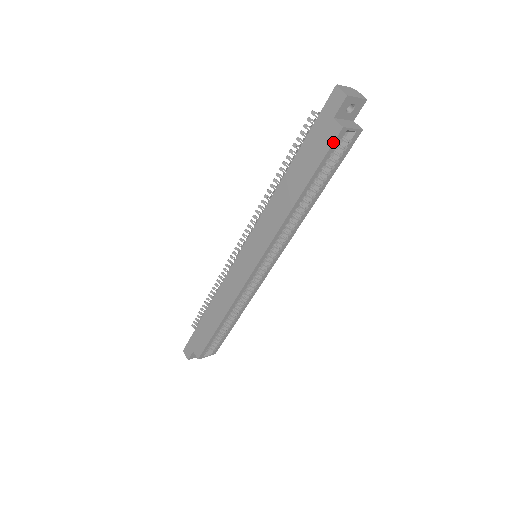
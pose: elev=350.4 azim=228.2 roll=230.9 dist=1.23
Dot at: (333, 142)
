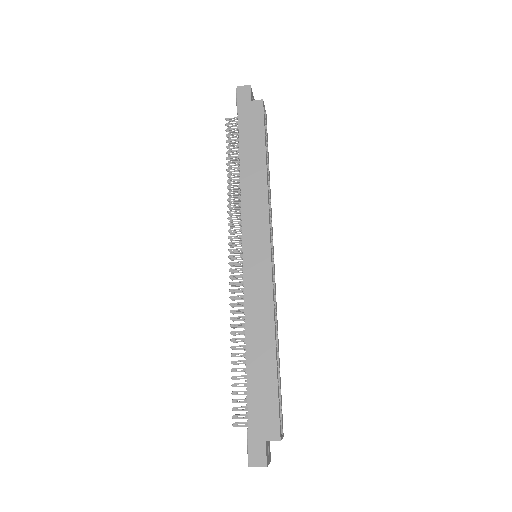
Dot at: (263, 111)
